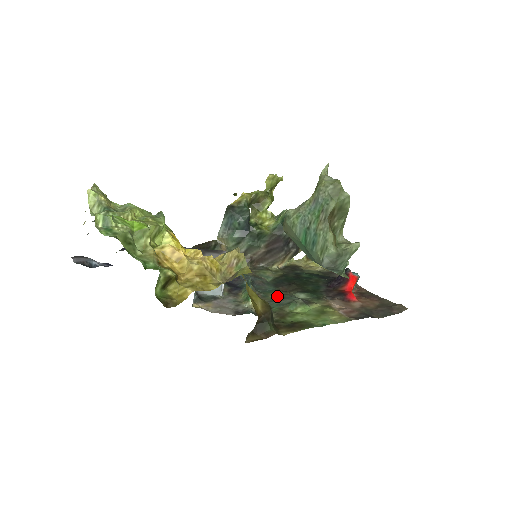
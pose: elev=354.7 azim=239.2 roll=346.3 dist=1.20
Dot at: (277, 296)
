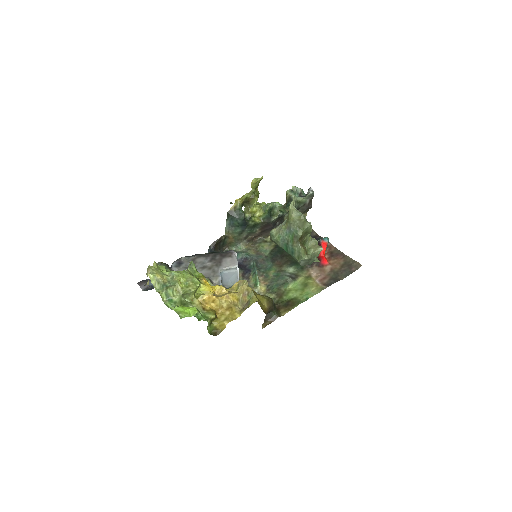
Dot at: (275, 274)
